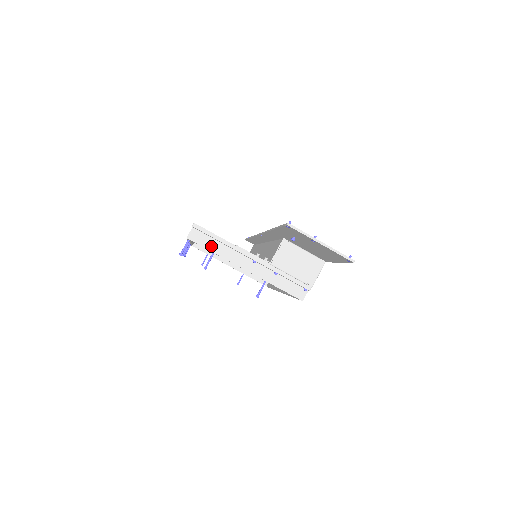
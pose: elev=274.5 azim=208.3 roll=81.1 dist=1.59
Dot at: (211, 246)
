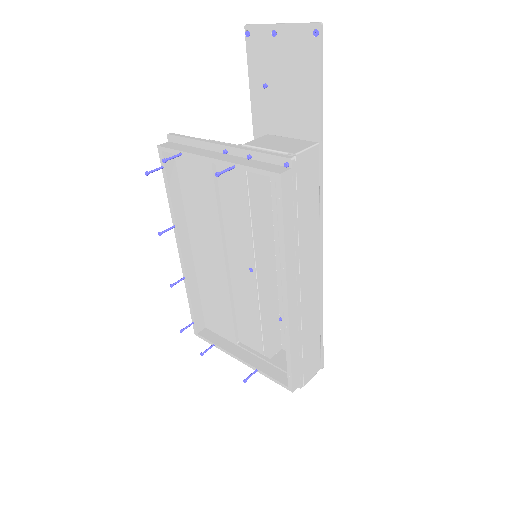
Dot at: (180, 148)
